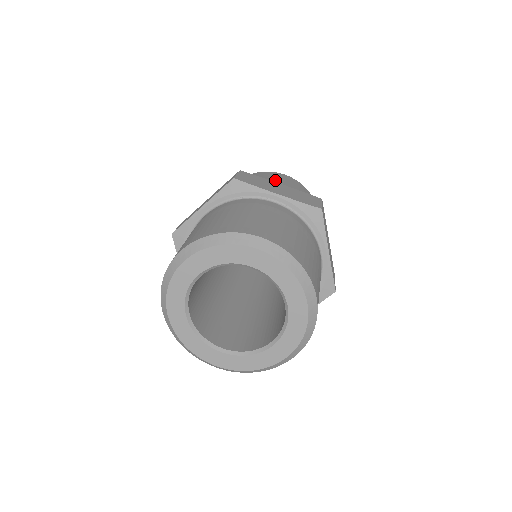
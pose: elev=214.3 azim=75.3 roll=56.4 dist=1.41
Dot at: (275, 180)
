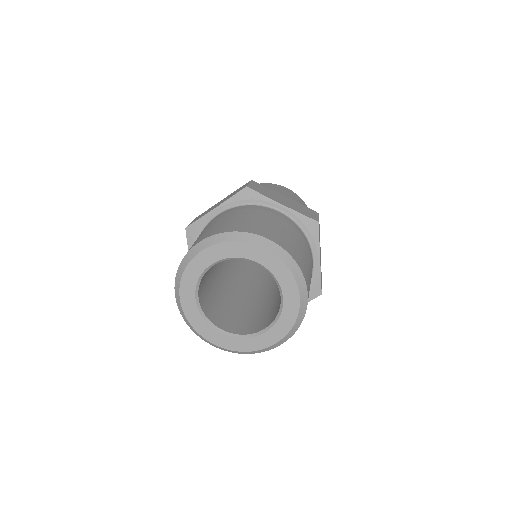
Dot at: (279, 192)
